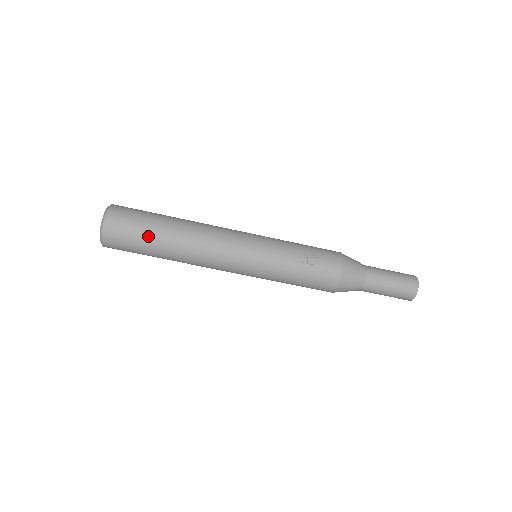
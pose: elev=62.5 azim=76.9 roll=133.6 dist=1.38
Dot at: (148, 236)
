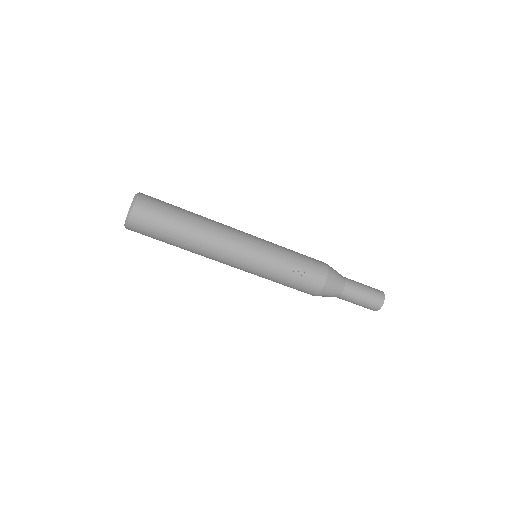
Dot at: (168, 230)
